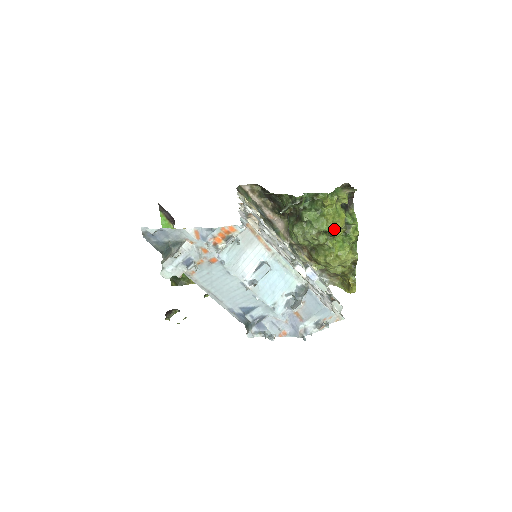
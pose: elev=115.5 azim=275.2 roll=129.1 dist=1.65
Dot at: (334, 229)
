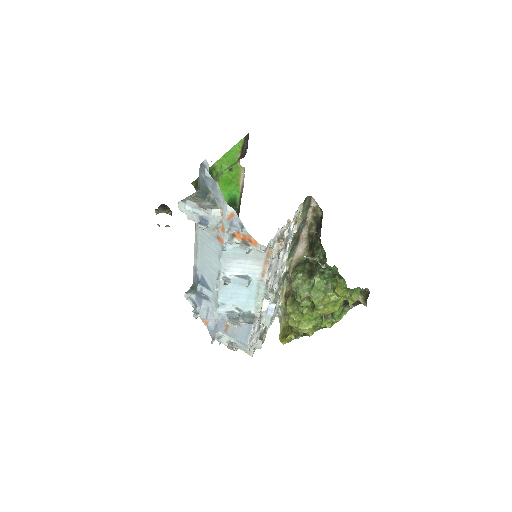
Dot at: (319, 309)
